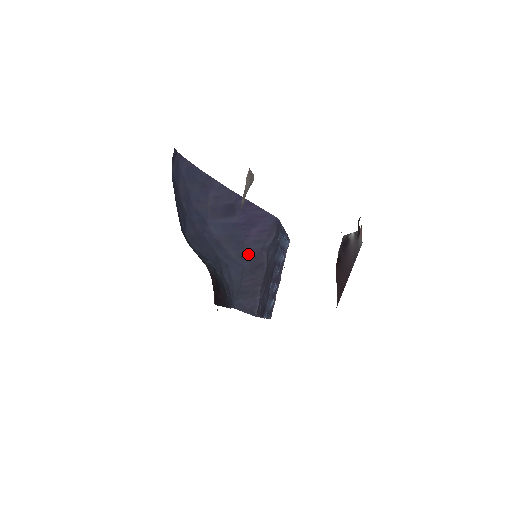
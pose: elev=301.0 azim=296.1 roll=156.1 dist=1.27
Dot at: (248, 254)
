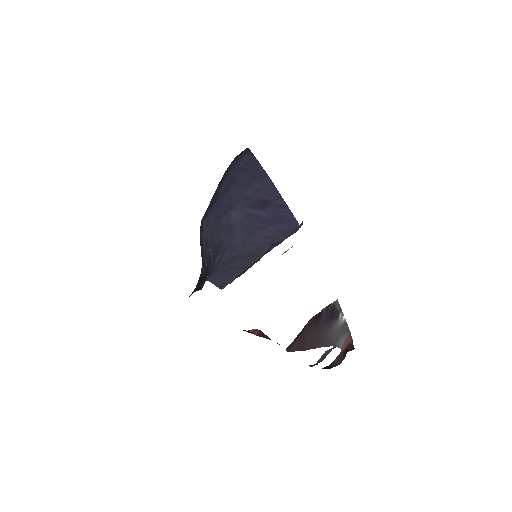
Dot at: (252, 243)
